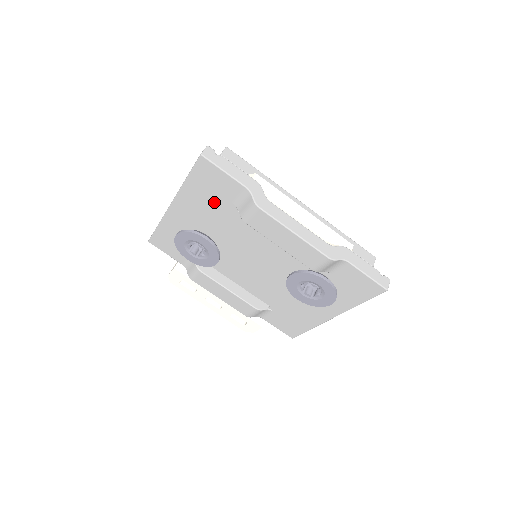
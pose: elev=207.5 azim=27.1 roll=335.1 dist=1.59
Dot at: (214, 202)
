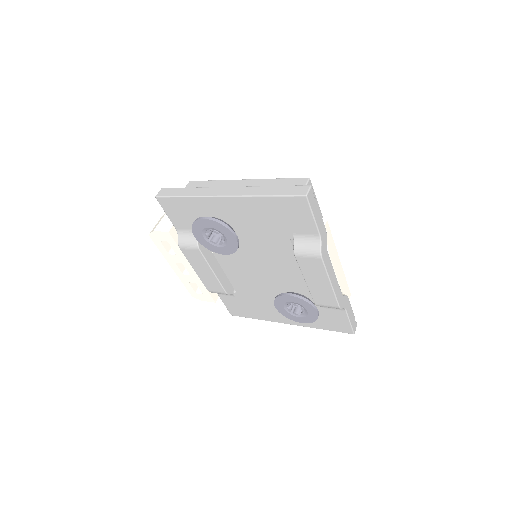
Dot at: (275, 223)
